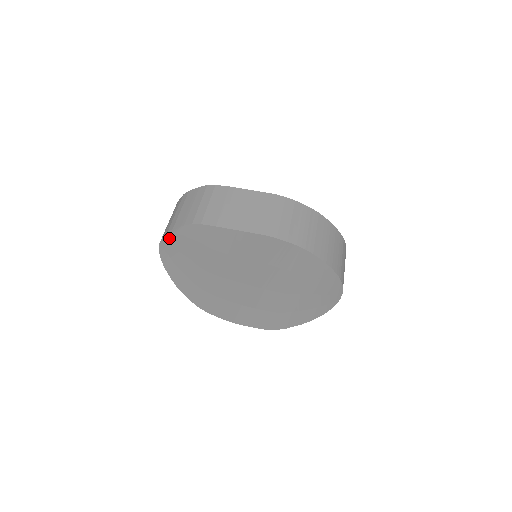
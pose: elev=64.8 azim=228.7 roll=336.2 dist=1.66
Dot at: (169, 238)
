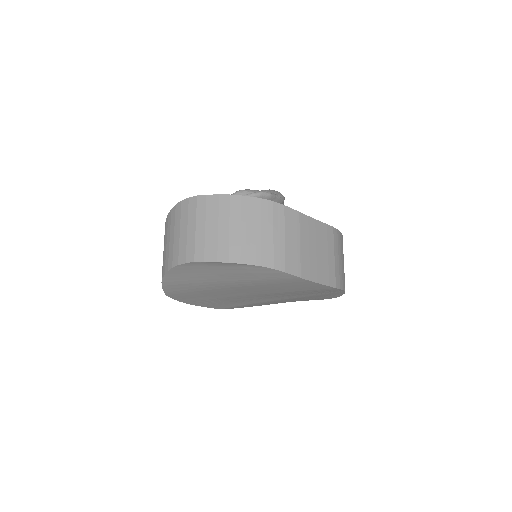
Dot at: (220, 264)
